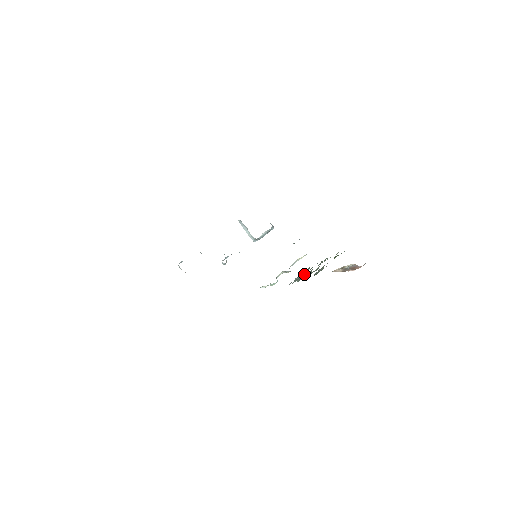
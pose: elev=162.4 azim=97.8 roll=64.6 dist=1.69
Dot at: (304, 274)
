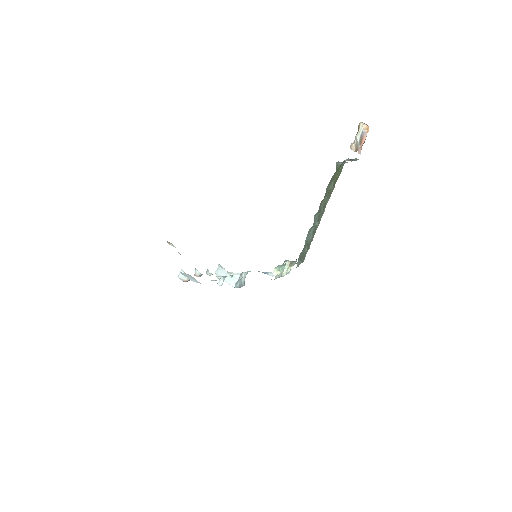
Dot at: (312, 229)
